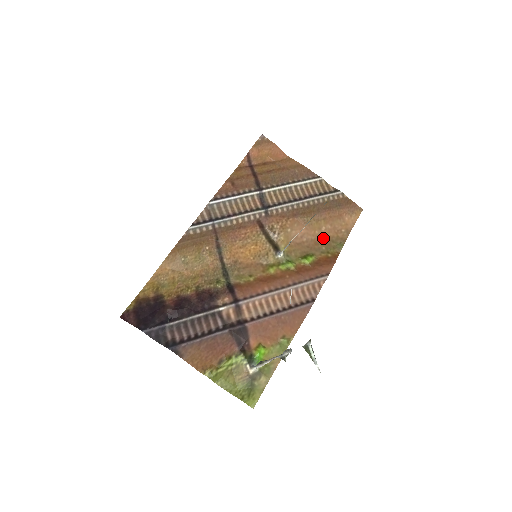
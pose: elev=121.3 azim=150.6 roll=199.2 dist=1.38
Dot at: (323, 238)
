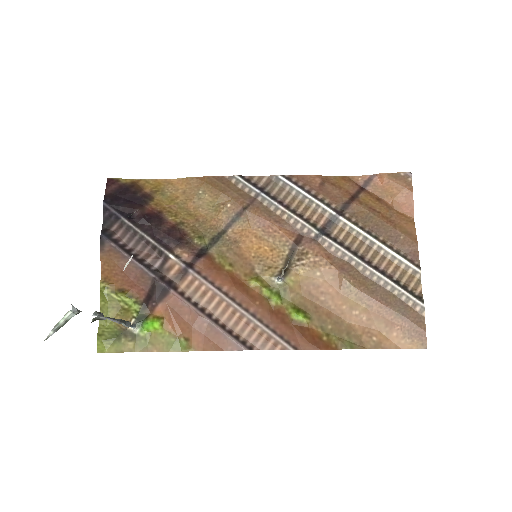
Dot at: (343, 319)
